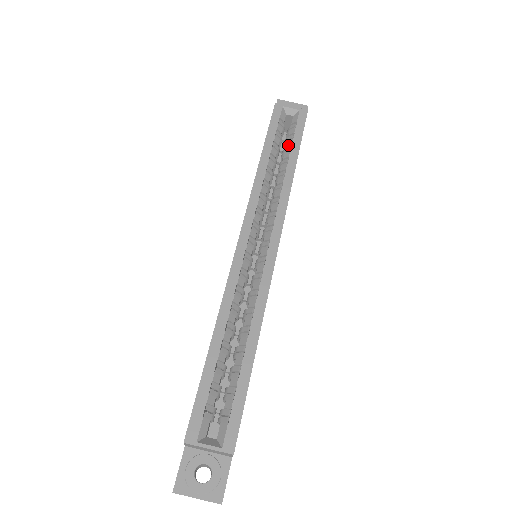
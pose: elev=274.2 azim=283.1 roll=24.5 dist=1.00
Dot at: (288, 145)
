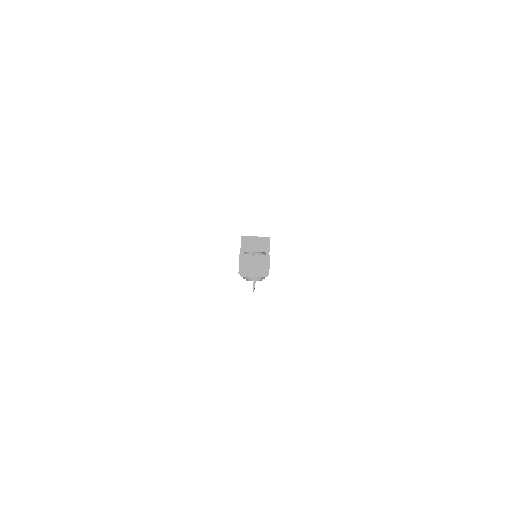
Dot at: occluded
